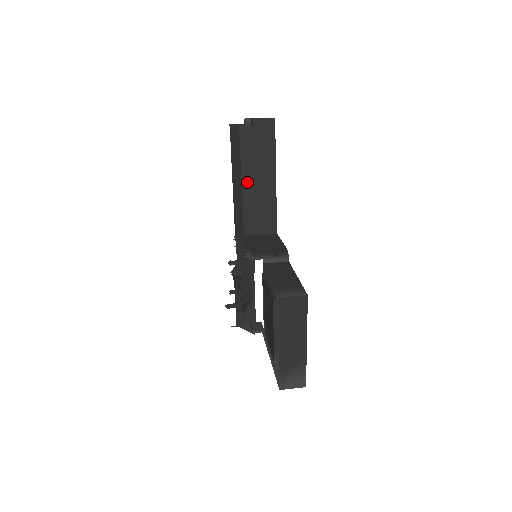
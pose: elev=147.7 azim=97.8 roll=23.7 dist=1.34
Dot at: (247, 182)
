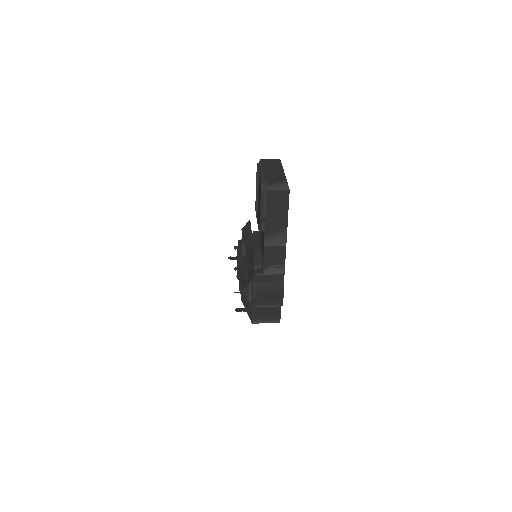
Dot at: occluded
